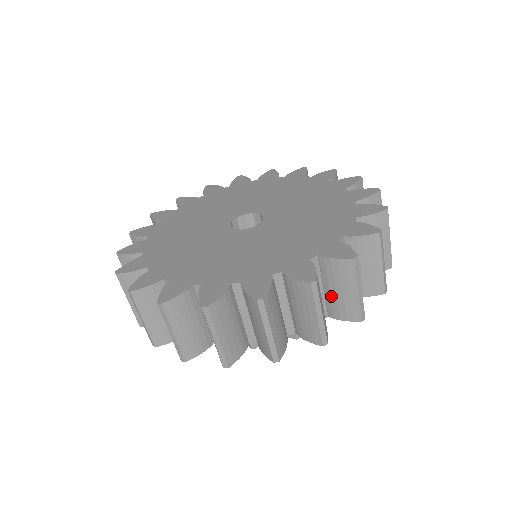
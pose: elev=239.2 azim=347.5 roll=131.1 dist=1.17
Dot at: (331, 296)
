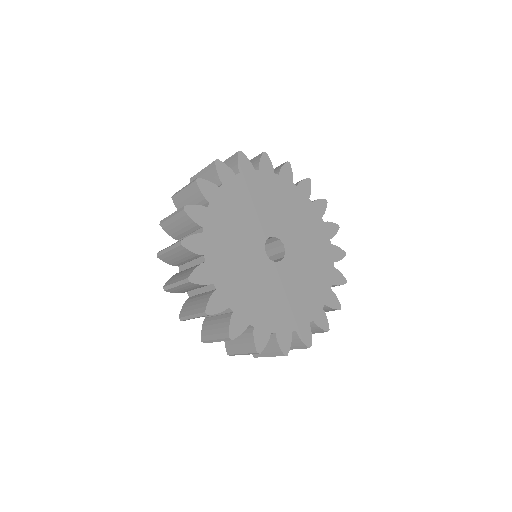
Dot at: occluded
